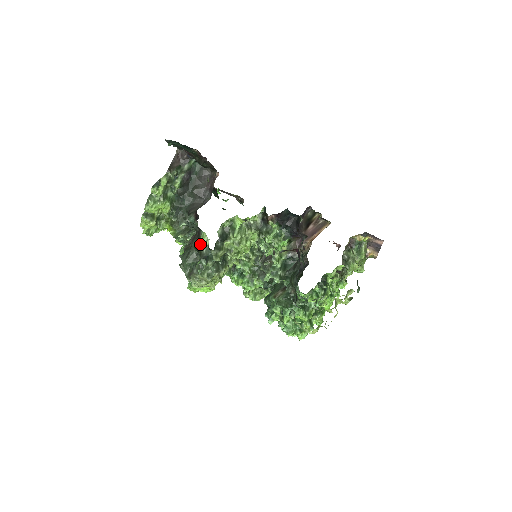
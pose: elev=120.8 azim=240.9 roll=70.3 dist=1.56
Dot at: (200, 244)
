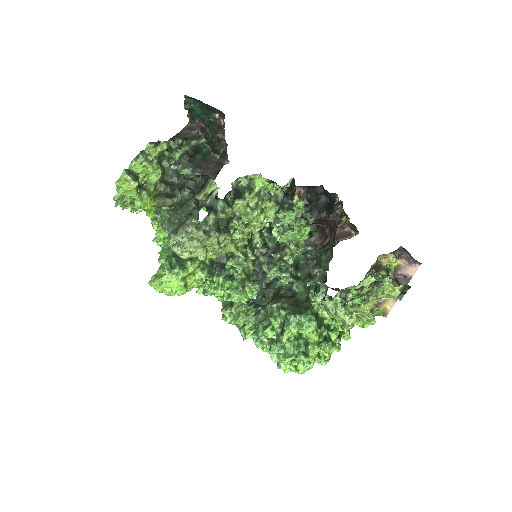
Dot at: (204, 193)
